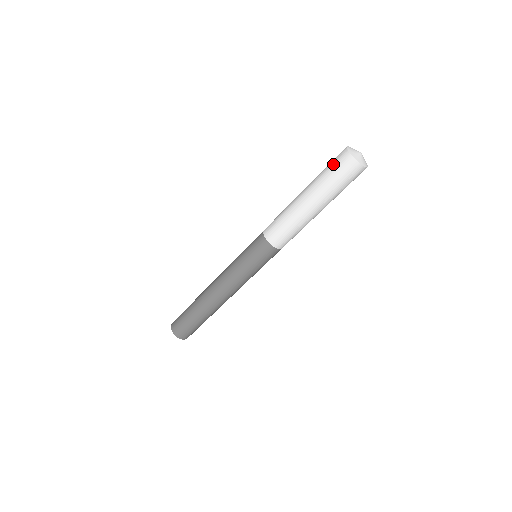
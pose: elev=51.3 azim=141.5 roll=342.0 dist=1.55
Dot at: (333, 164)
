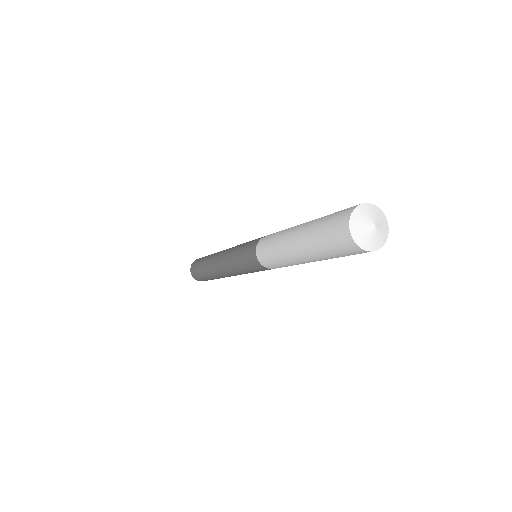
Dot at: (344, 254)
